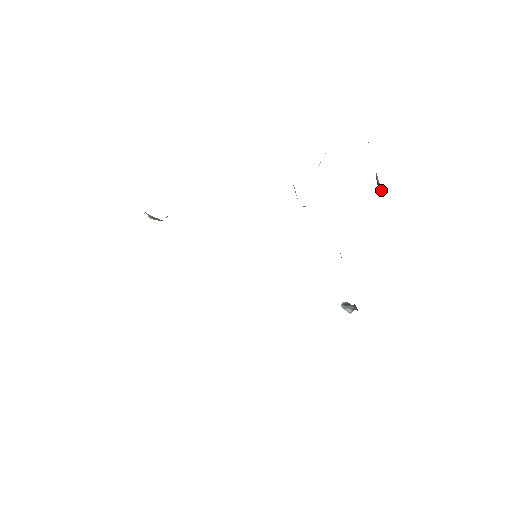
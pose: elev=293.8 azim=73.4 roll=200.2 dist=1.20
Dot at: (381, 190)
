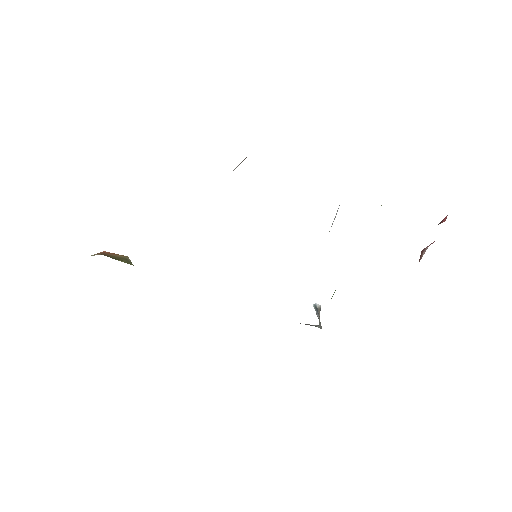
Dot at: (419, 261)
